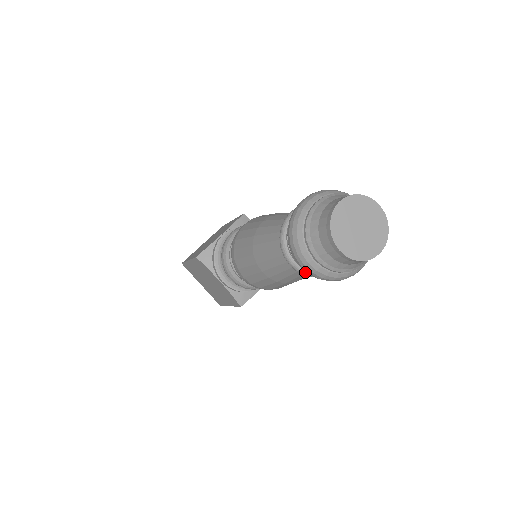
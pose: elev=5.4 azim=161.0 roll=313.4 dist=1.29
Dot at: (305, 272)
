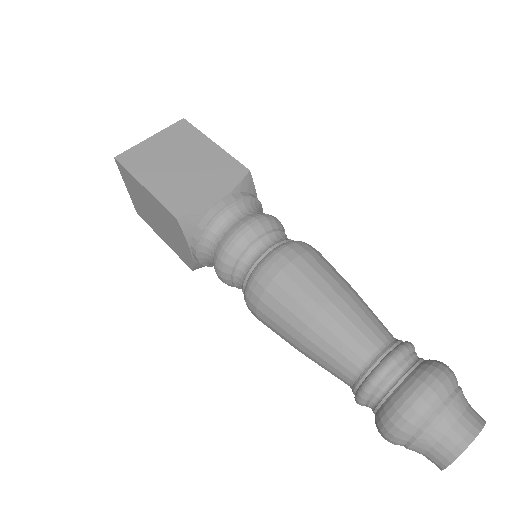
Dot at: (363, 405)
